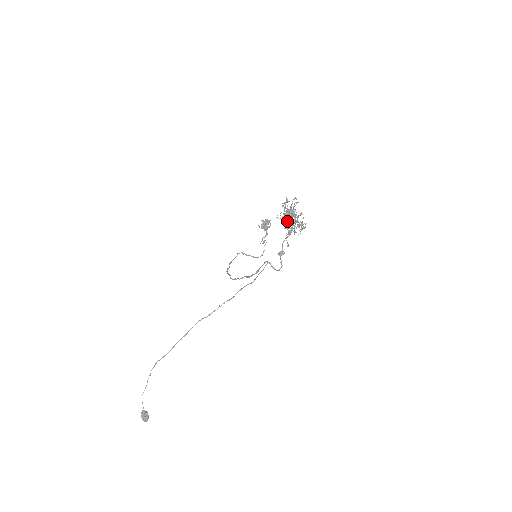
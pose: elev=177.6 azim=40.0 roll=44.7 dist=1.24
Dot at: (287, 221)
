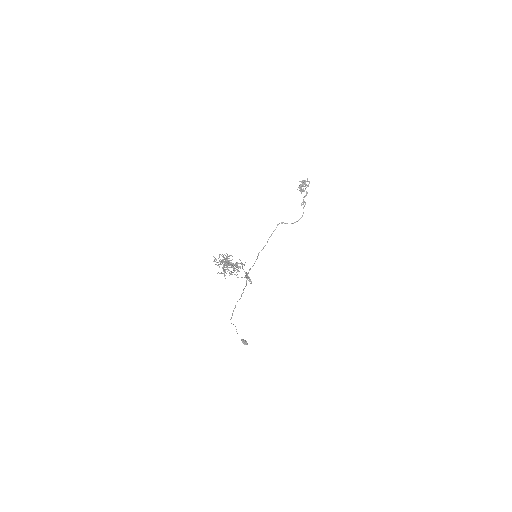
Dot at: occluded
